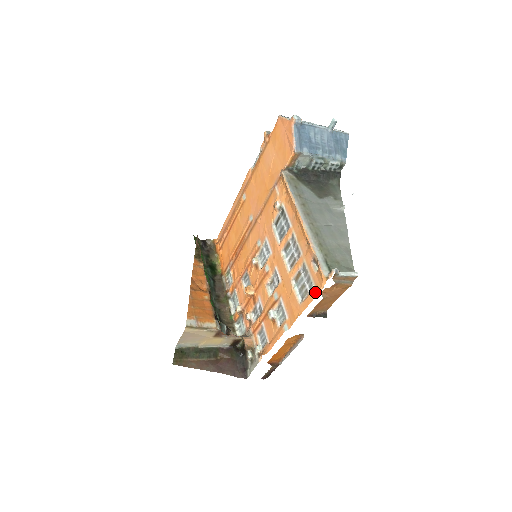
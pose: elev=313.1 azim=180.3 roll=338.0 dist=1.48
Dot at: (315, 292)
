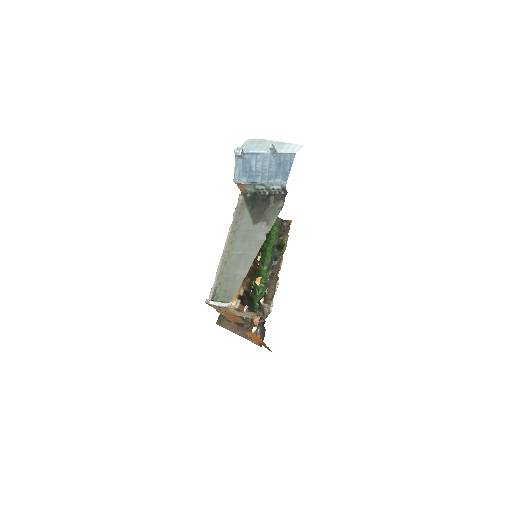
Dot at: occluded
